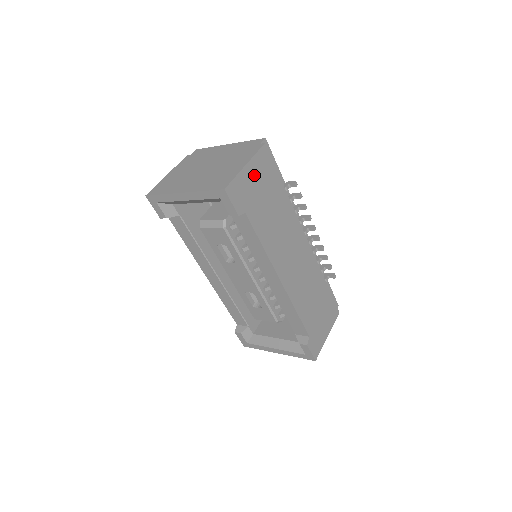
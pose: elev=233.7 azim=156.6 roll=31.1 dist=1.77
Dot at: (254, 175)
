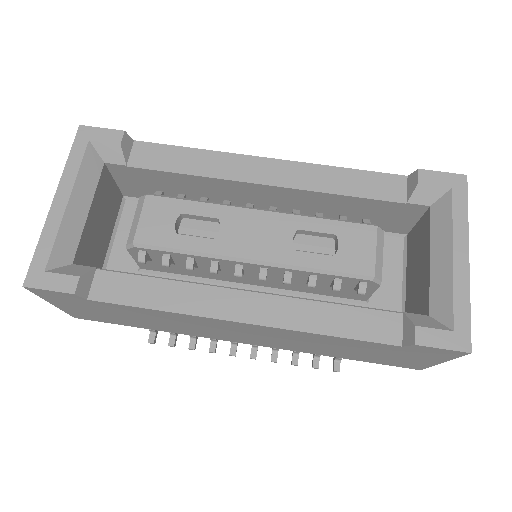
Dot at: occluded
